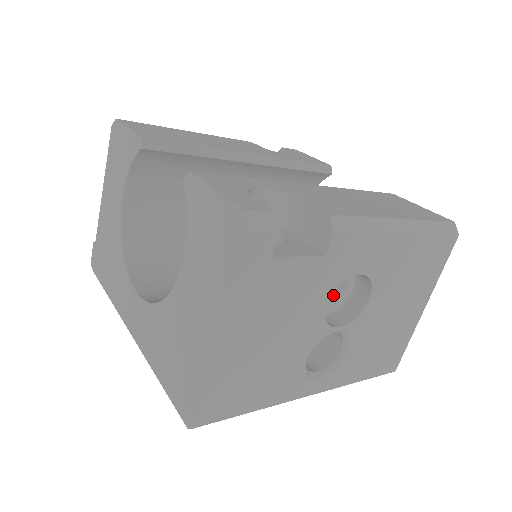
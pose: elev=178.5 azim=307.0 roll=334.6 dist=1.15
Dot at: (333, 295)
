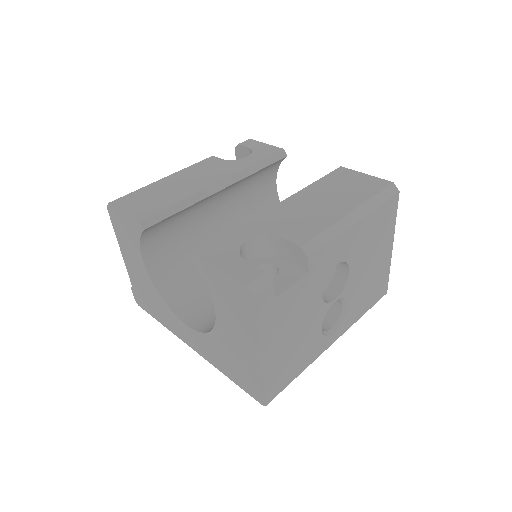
Dot at: occluded
